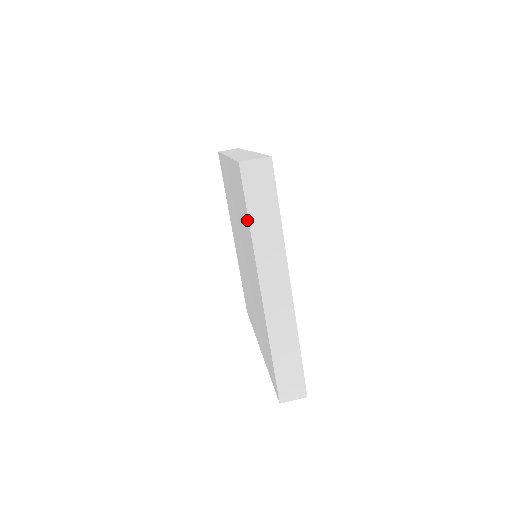
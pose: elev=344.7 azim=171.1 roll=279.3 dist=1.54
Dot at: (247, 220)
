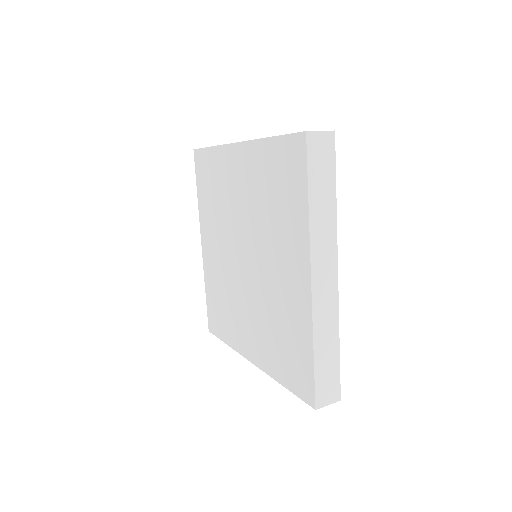
Dot at: (301, 198)
